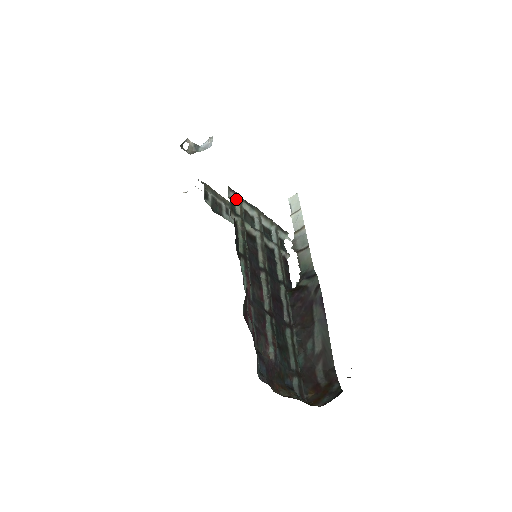
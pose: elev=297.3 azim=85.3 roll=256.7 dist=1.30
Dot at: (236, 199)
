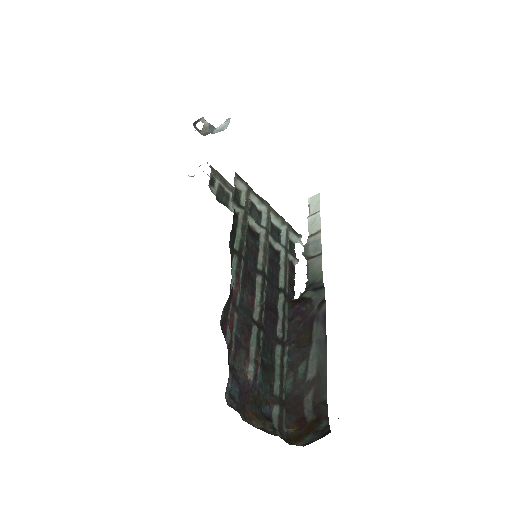
Dot at: (243, 189)
